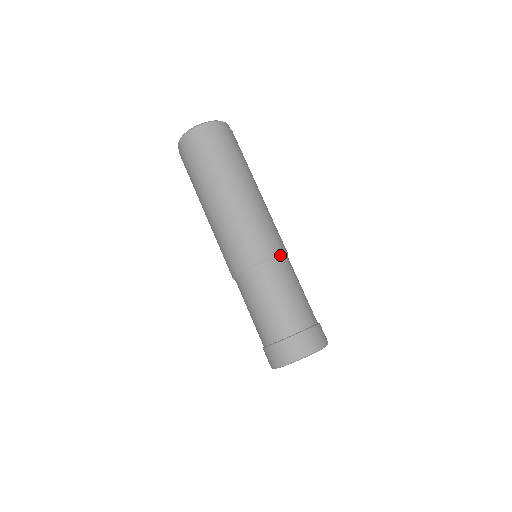
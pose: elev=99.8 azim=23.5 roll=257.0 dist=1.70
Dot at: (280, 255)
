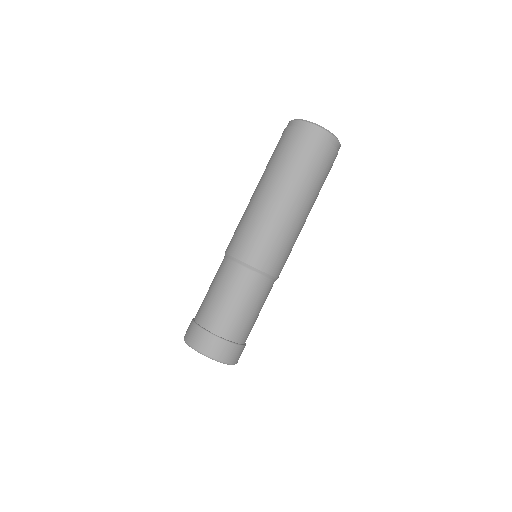
Dot at: occluded
